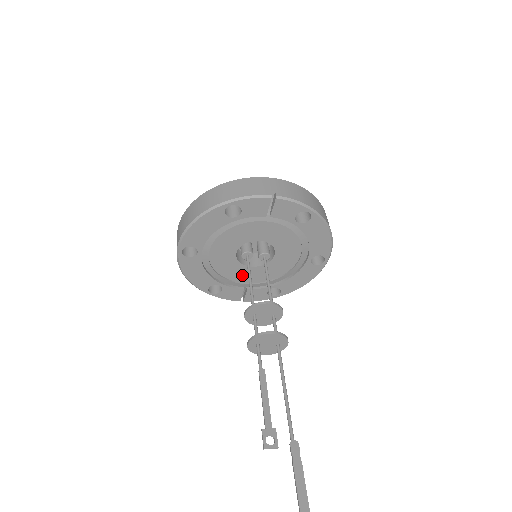
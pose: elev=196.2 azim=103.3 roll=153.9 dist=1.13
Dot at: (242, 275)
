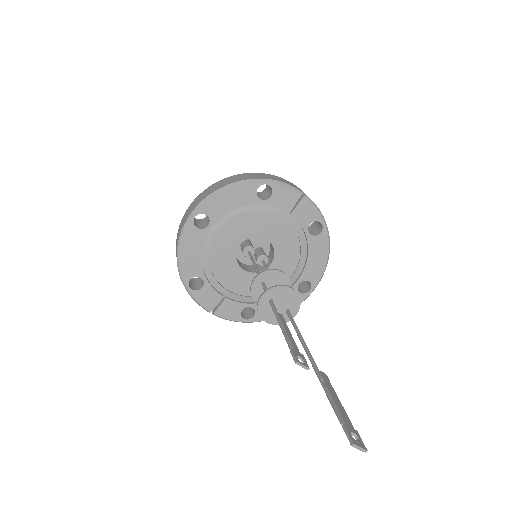
Dot at: (229, 277)
